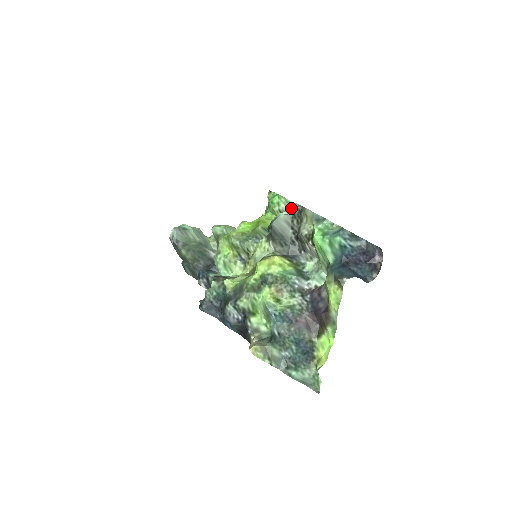
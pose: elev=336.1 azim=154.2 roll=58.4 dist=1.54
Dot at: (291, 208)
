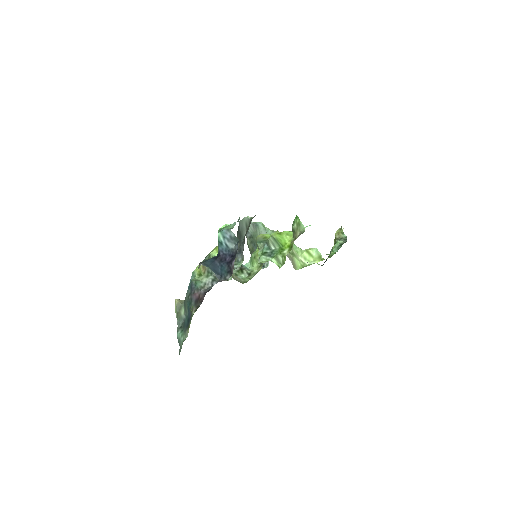
Dot at: occluded
